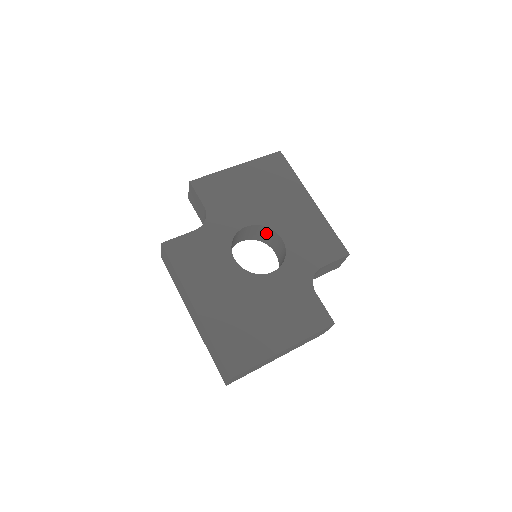
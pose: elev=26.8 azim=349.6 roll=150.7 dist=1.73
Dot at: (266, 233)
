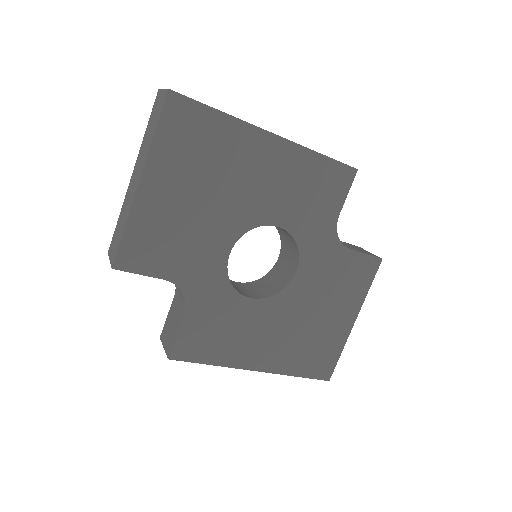
Dot at: occluded
